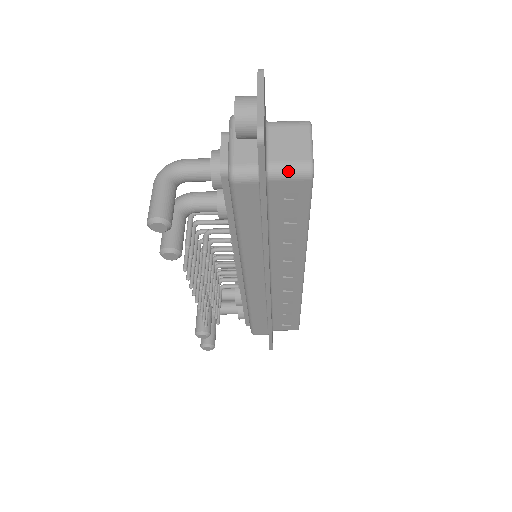
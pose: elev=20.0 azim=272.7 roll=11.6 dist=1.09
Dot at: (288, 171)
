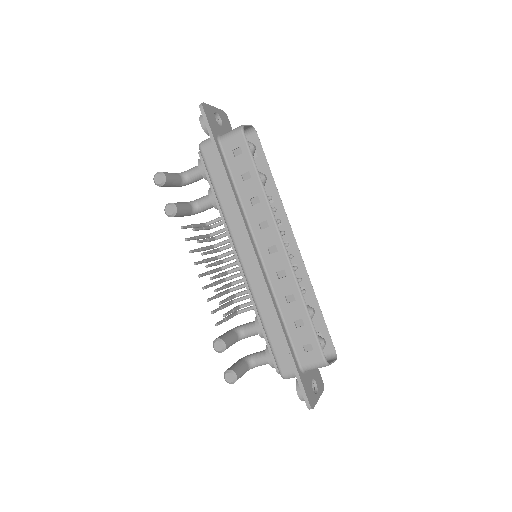
Dot at: (229, 133)
